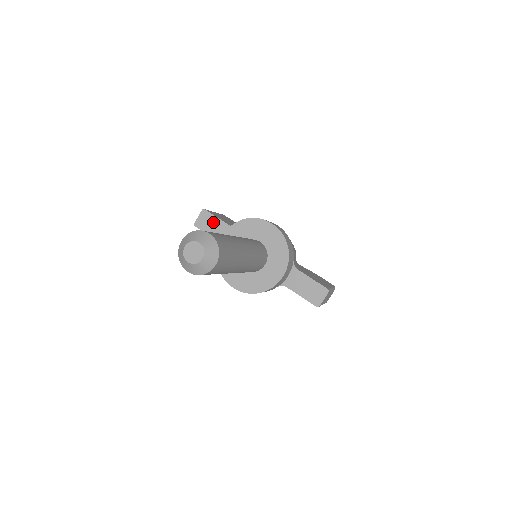
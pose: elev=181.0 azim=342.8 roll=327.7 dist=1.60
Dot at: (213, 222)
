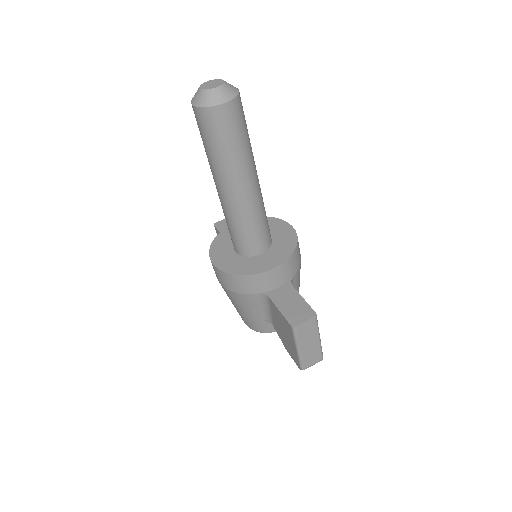
Dot at: occluded
